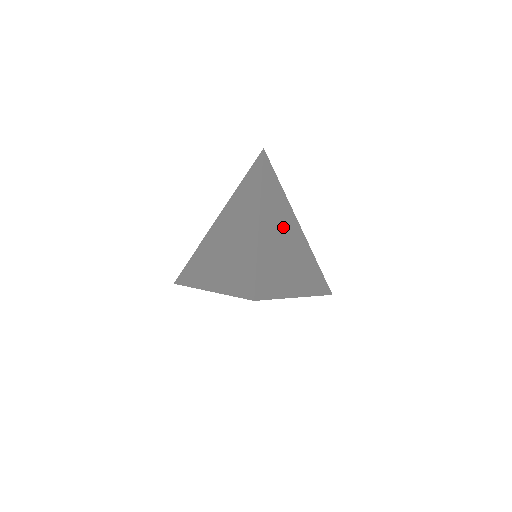
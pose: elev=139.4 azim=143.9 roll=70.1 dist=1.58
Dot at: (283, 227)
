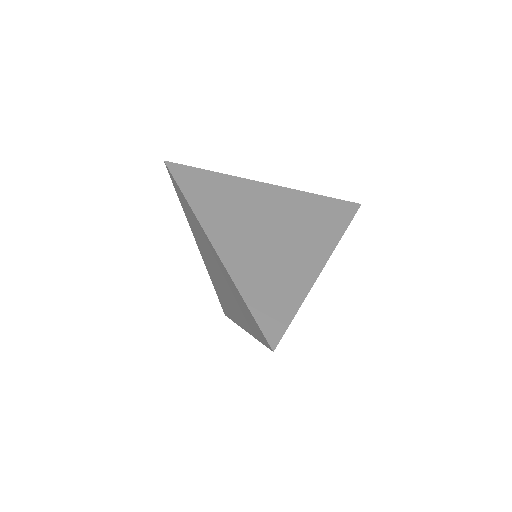
Dot at: (250, 217)
